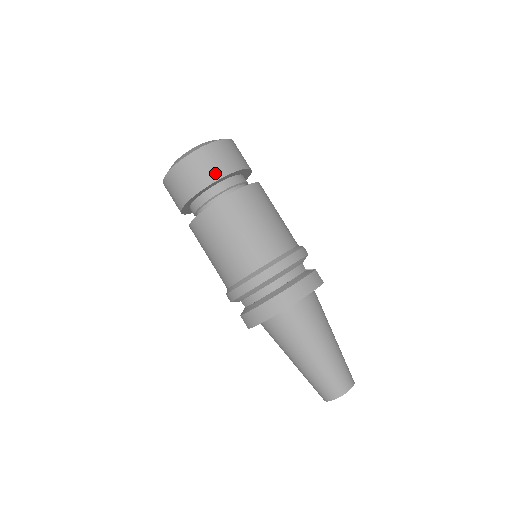
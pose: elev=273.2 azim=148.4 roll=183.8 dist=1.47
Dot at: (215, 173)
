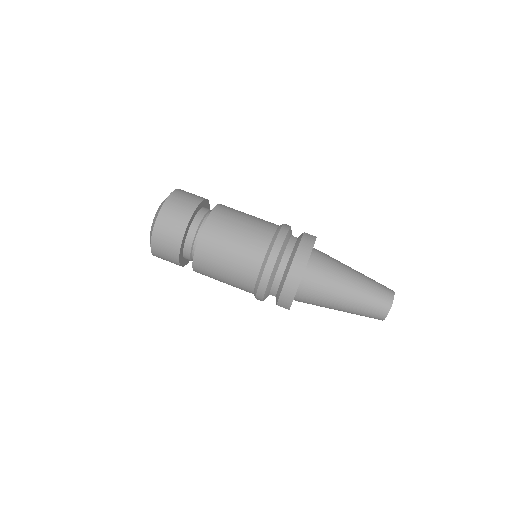
Dot at: (183, 218)
